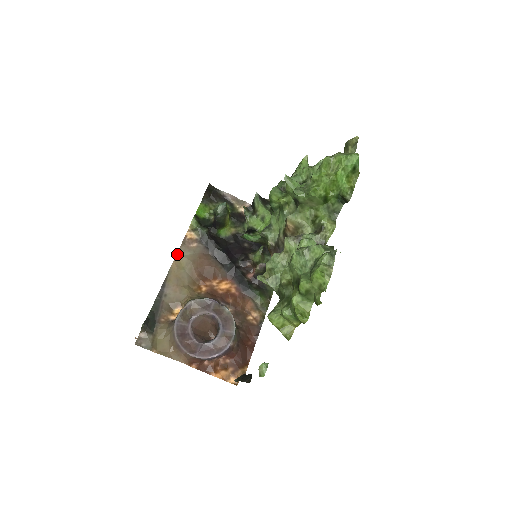
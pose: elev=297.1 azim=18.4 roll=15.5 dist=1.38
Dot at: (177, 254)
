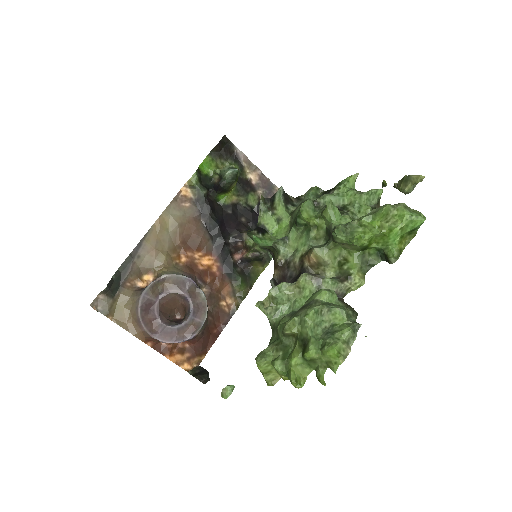
Dot at: (164, 211)
